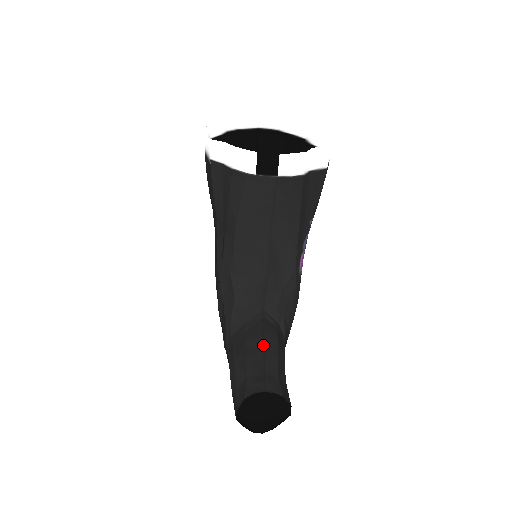
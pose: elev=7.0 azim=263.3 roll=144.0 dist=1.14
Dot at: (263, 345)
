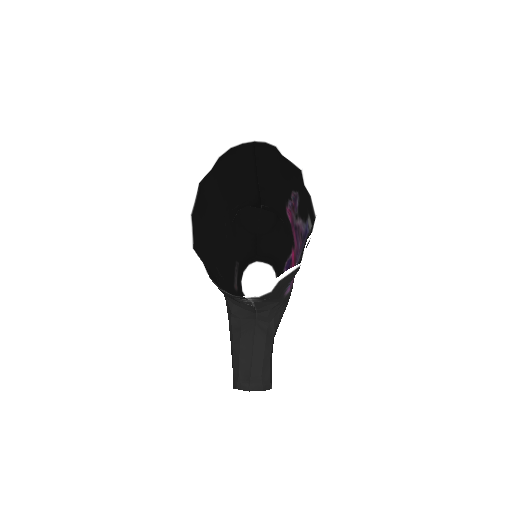
Dot at: (252, 352)
